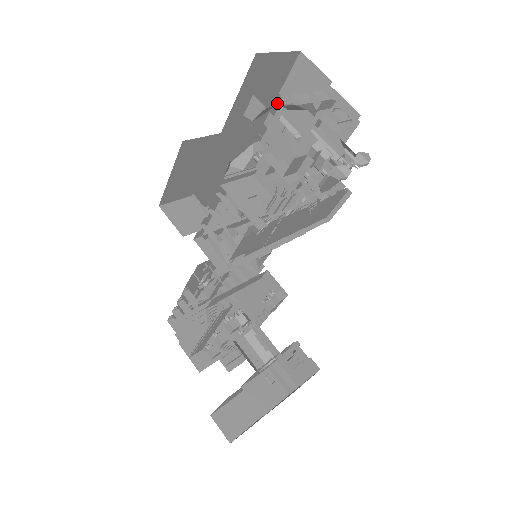
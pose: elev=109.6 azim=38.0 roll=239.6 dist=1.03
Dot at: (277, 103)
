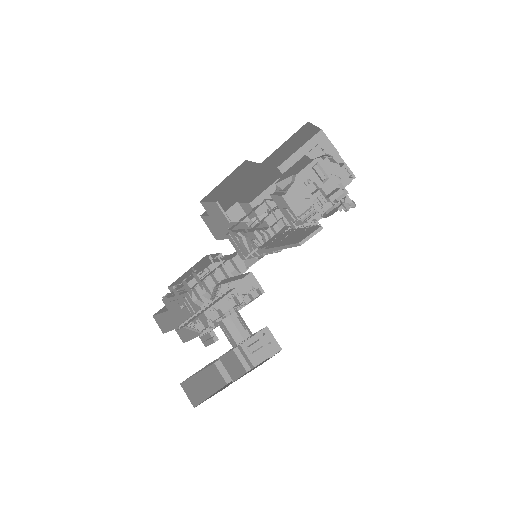
Dot at: occluded
